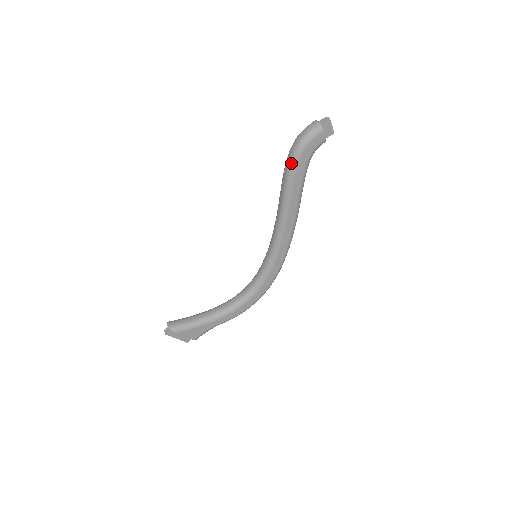
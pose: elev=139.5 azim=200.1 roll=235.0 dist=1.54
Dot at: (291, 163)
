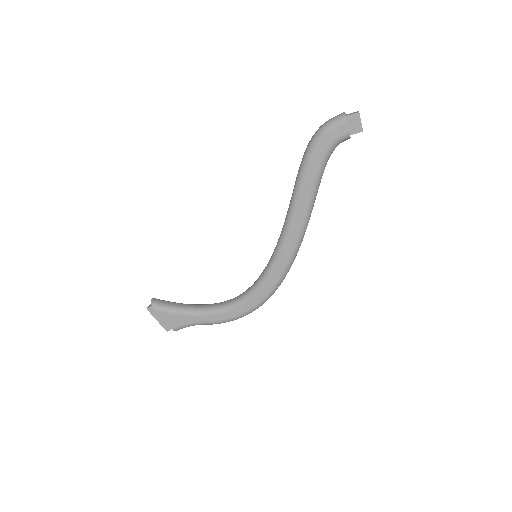
Dot at: (306, 151)
